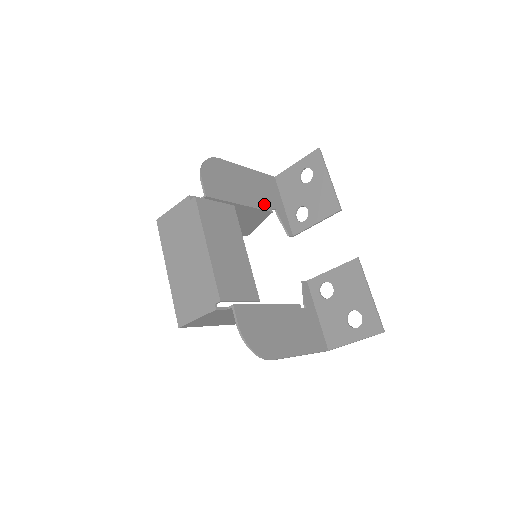
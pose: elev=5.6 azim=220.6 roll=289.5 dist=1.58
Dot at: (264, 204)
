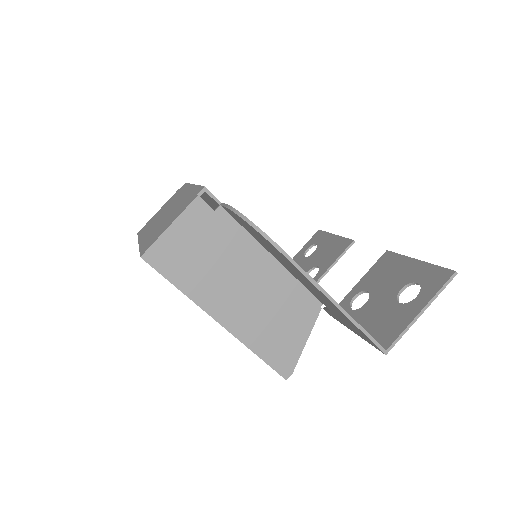
Dot at: occluded
